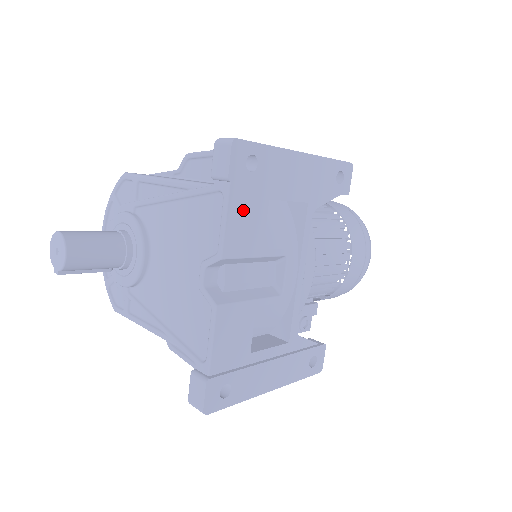
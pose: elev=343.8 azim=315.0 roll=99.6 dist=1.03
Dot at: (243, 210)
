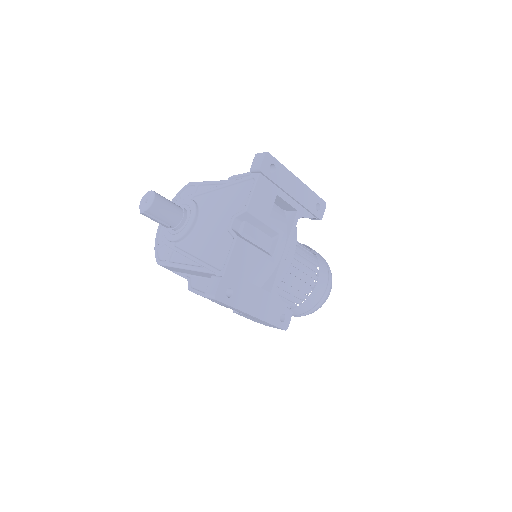
Dot at: (263, 192)
